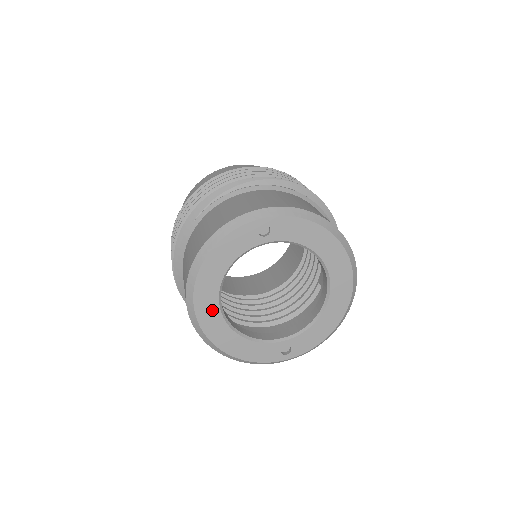
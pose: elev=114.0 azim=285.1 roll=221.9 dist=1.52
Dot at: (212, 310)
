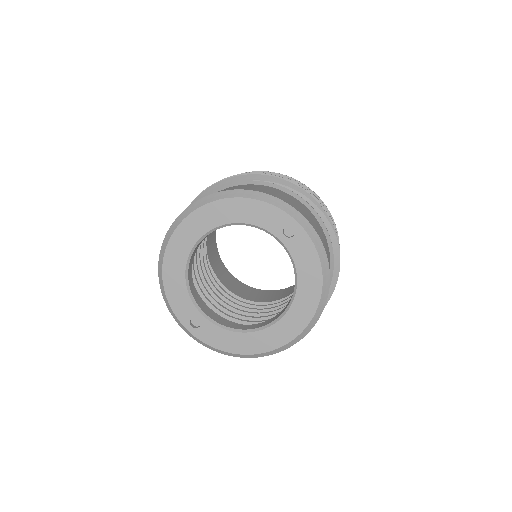
Dot at: (194, 233)
